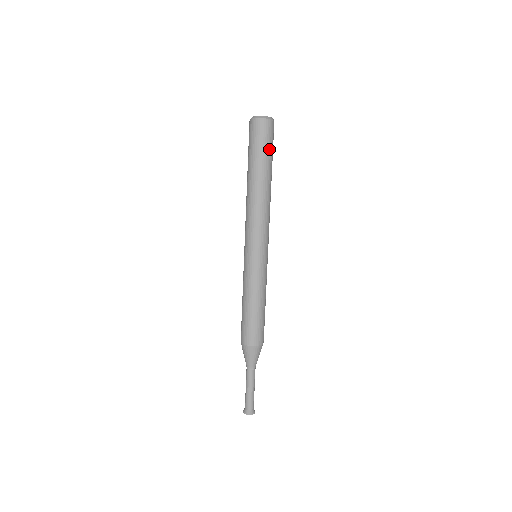
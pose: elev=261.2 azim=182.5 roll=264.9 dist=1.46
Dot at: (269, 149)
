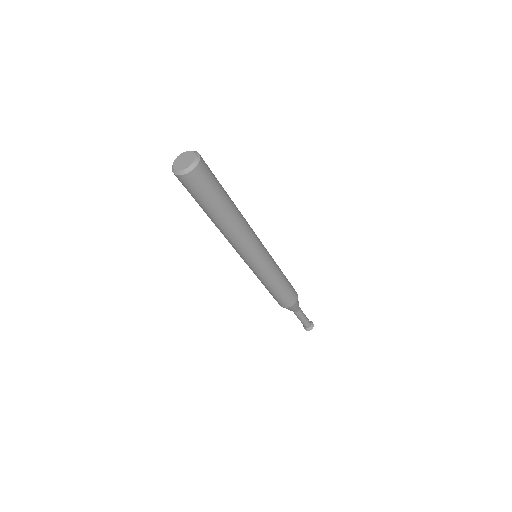
Dot at: (209, 194)
